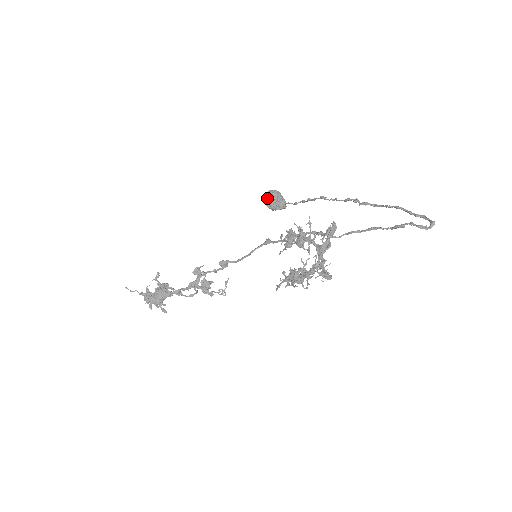
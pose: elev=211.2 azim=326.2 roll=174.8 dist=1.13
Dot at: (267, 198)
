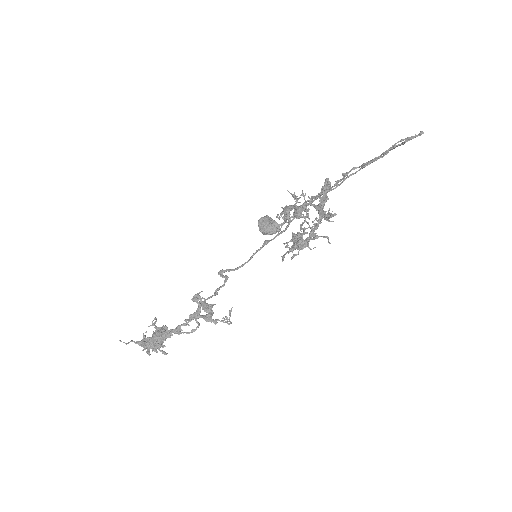
Dot at: (260, 223)
